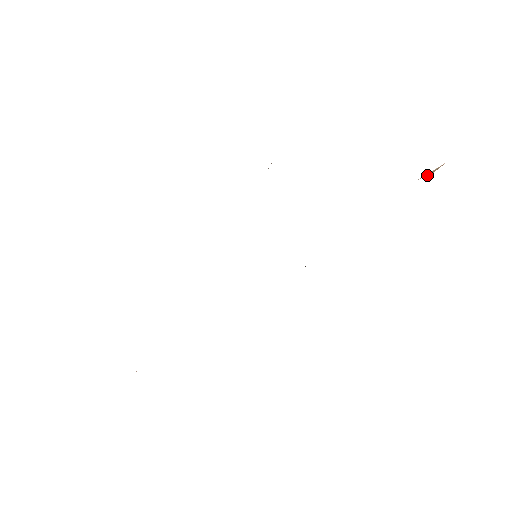
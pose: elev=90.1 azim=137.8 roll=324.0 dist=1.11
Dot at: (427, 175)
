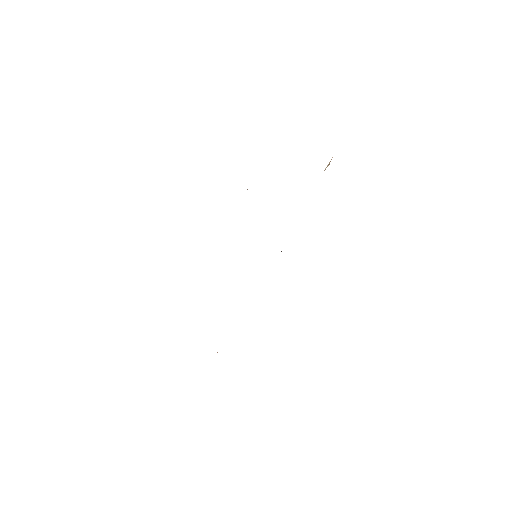
Dot at: occluded
